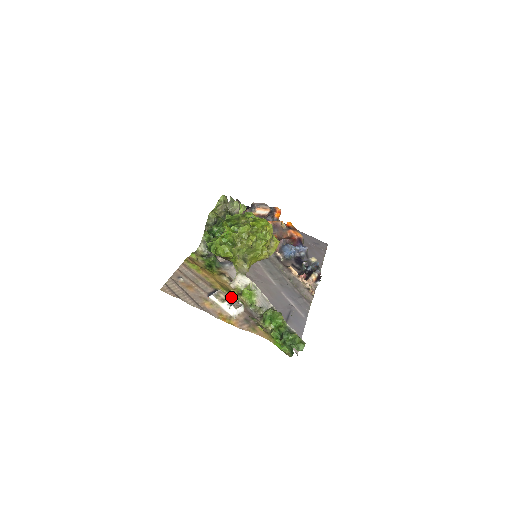
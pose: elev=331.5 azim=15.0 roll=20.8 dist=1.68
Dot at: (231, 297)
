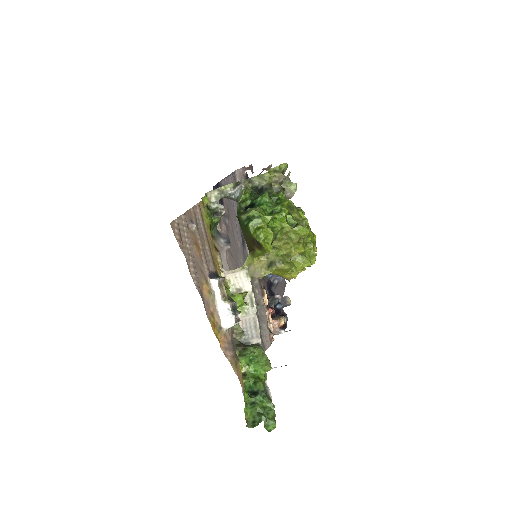
Dot at: (233, 300)
